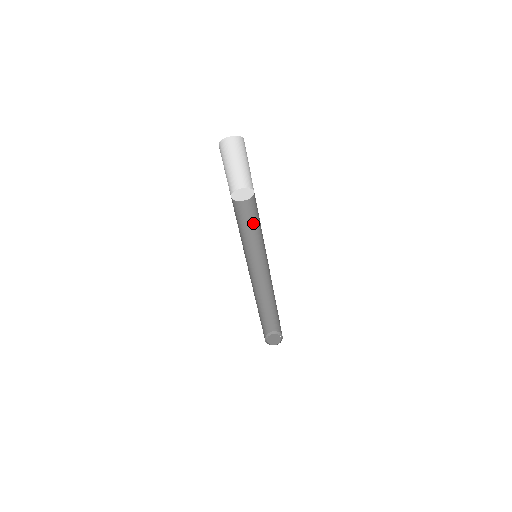
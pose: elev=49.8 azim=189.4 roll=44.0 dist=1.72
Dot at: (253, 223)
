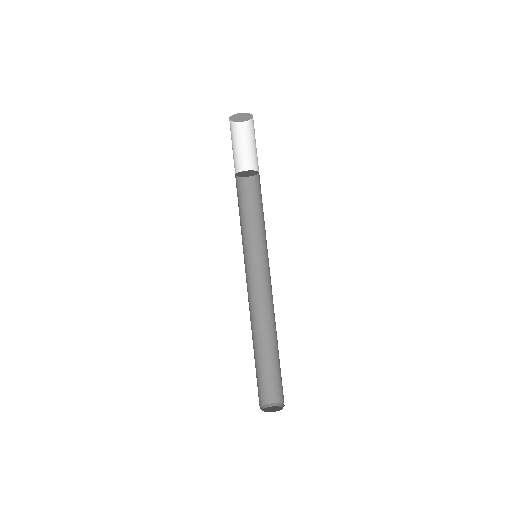
Dot at: (252, 221)
